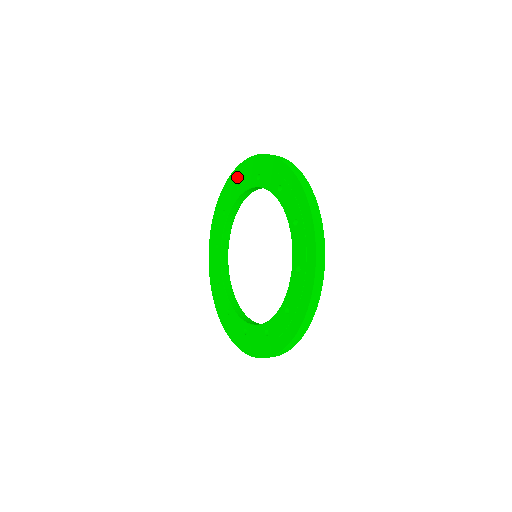
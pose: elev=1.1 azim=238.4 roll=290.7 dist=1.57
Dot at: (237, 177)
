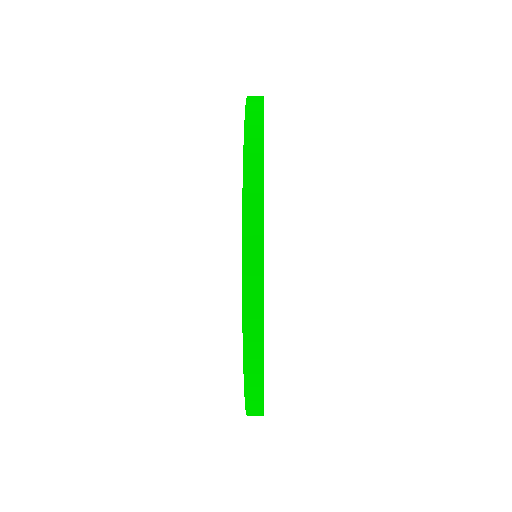
Dot at: occluded
